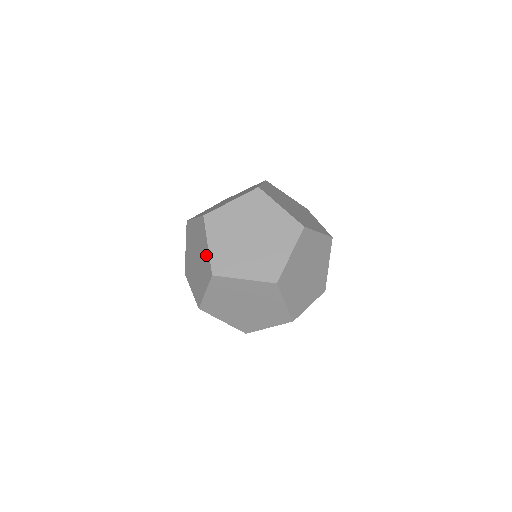
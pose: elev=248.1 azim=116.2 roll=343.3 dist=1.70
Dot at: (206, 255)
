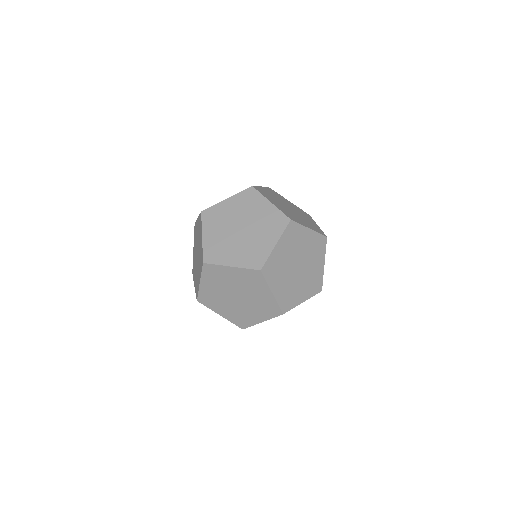
Dot at: (201, 246)
